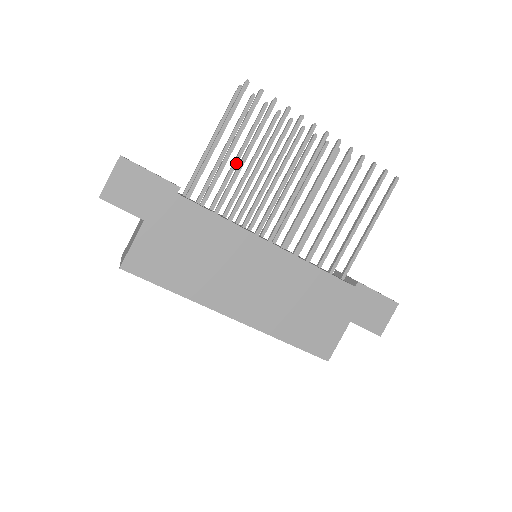
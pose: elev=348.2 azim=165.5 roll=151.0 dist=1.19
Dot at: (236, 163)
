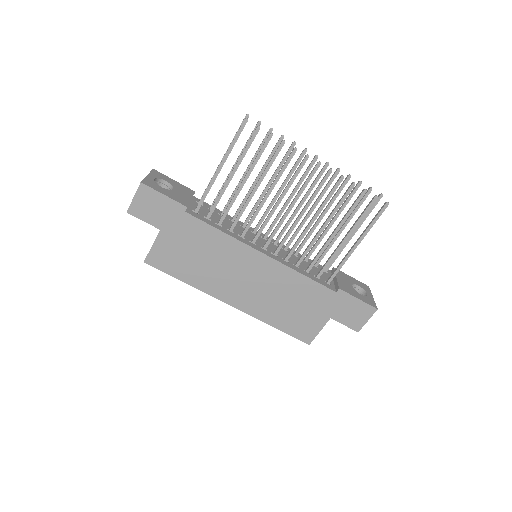
Dot at: occluded
